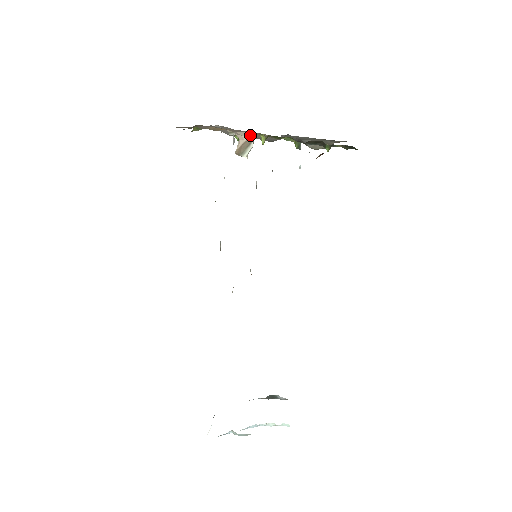
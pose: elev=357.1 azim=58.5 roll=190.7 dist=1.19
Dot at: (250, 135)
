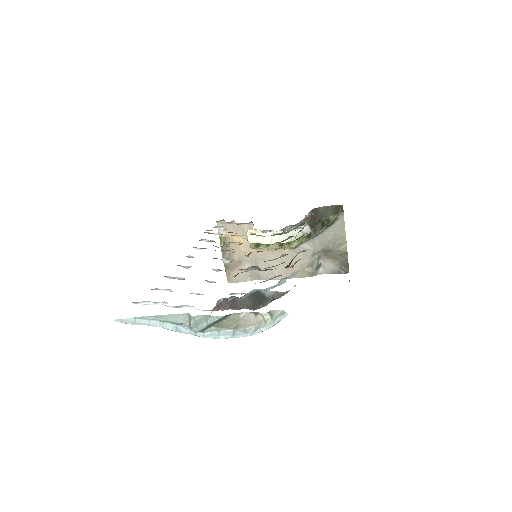
Dot at: occluded
